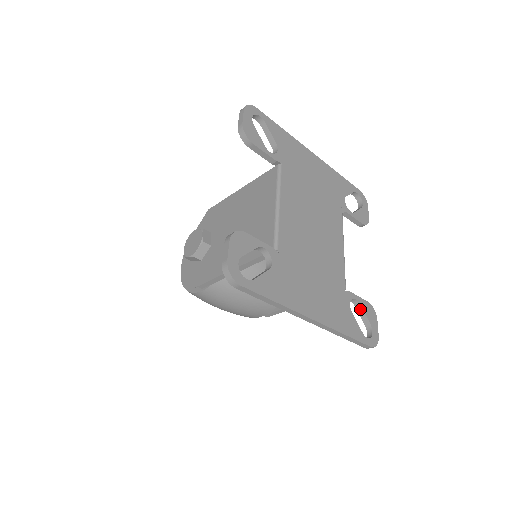
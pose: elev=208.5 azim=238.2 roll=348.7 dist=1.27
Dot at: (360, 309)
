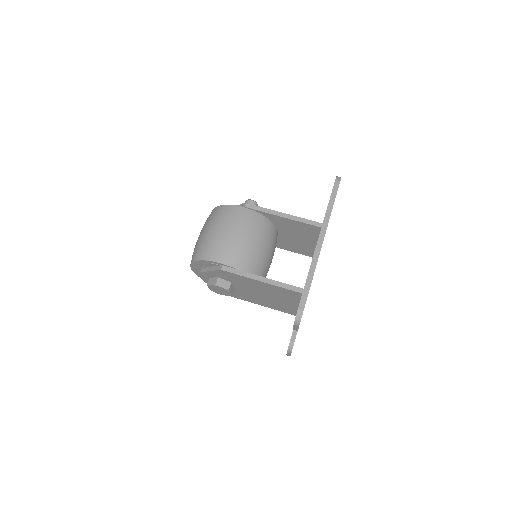
Dot at: occluded
